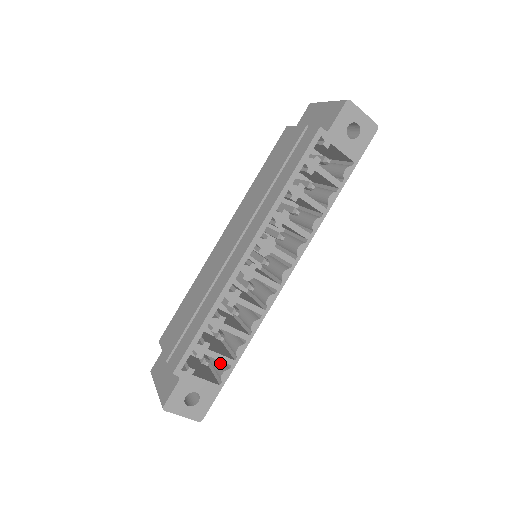
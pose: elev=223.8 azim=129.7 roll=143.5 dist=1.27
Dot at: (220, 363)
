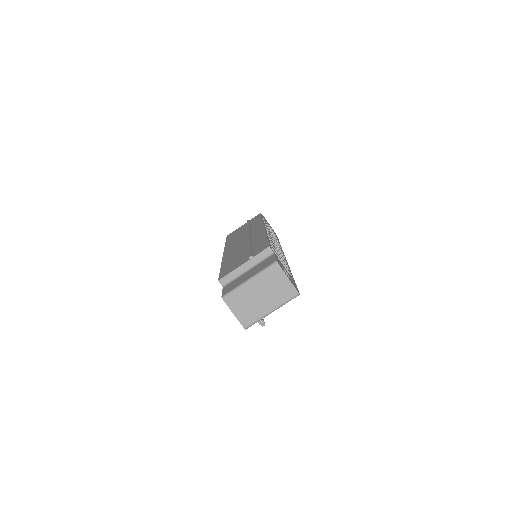
Dot at: occluded
